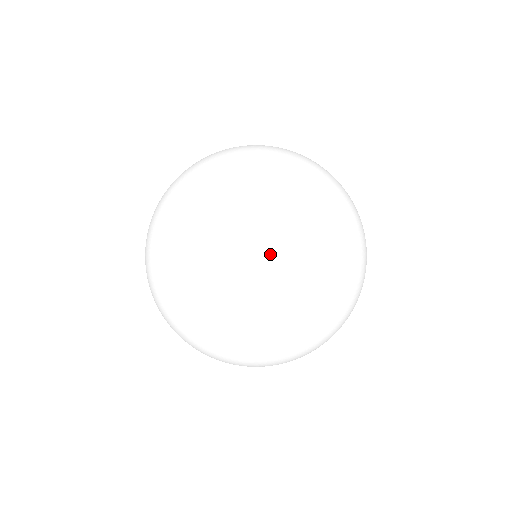
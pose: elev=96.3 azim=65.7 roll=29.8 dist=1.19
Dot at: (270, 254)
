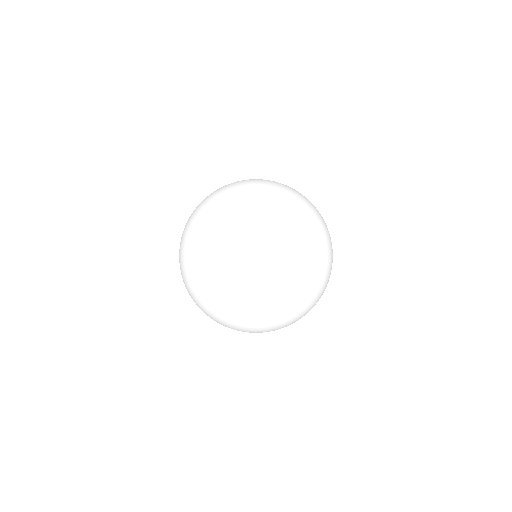
Dot at: (236, 224)
